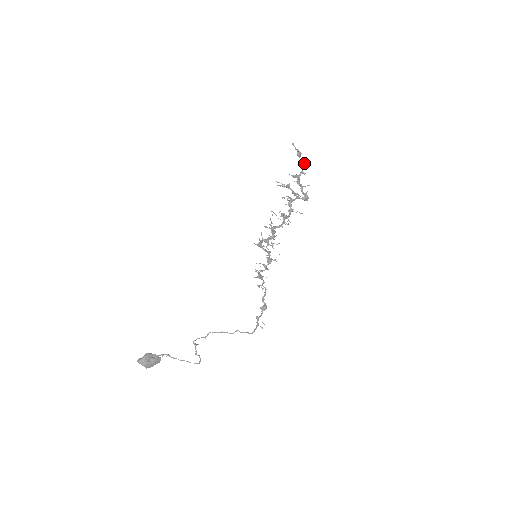
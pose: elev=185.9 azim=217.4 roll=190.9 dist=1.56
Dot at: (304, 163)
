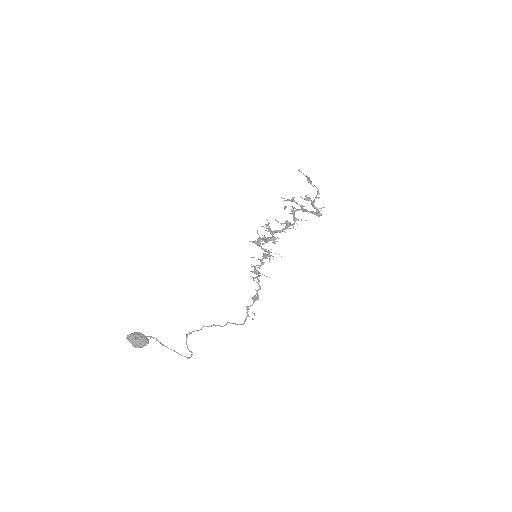
Dot at: occluded
